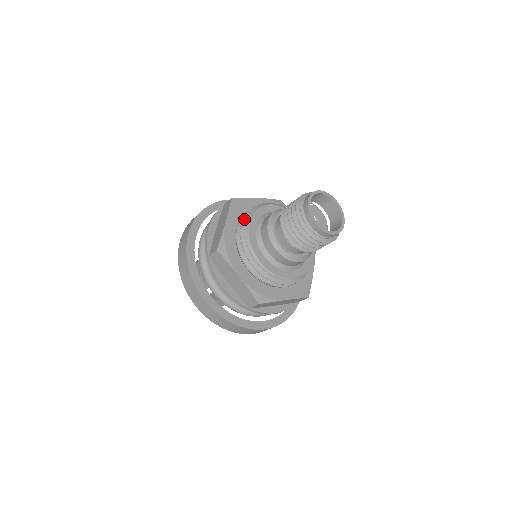
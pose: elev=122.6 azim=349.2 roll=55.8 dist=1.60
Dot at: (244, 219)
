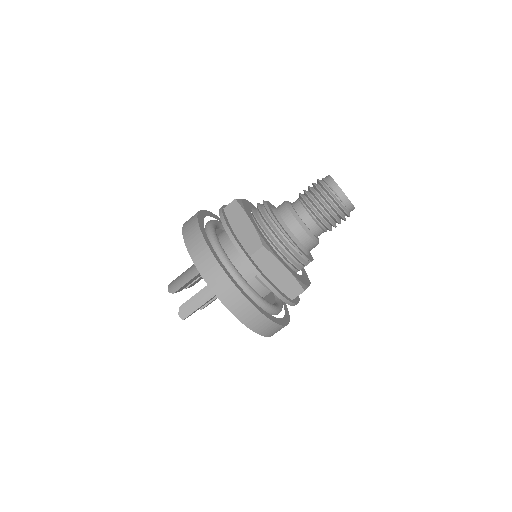
Dot at: occluded
